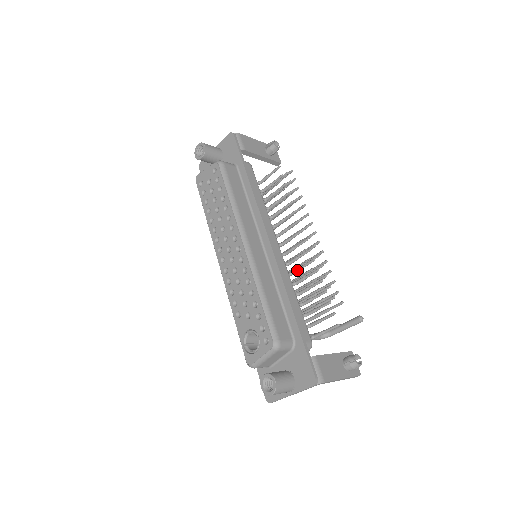
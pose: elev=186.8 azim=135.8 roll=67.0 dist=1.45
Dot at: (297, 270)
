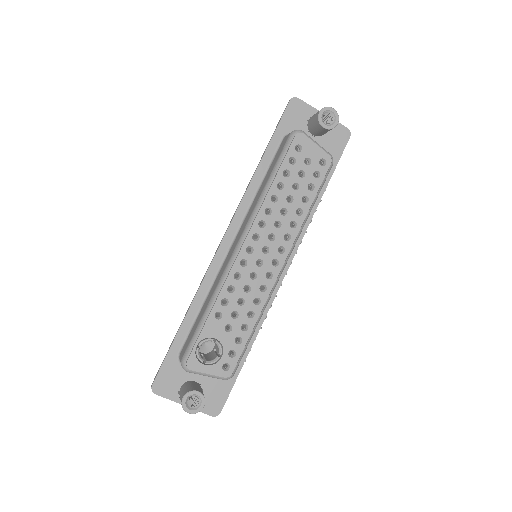
Dot at: occluded
